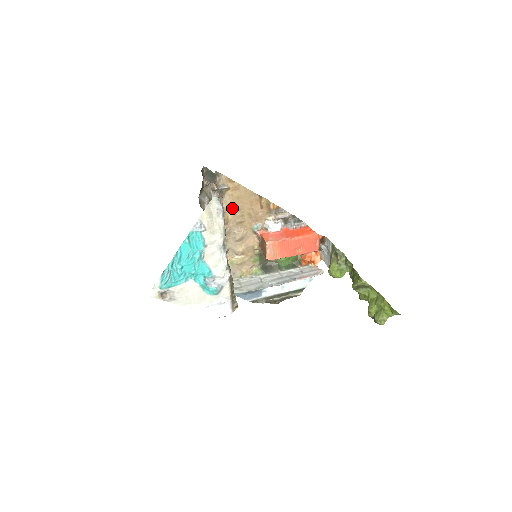
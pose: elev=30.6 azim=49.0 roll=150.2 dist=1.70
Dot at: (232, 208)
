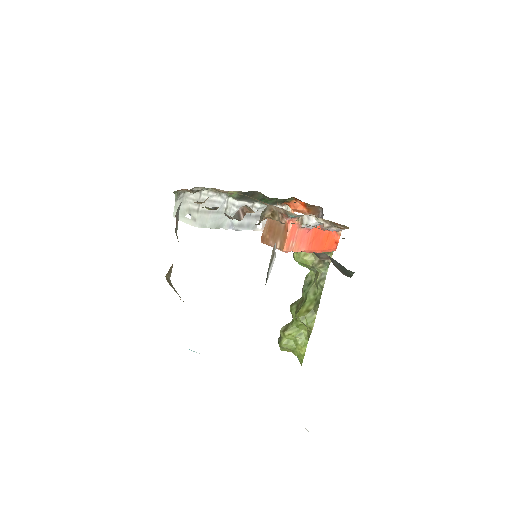
Dot at: occluded
